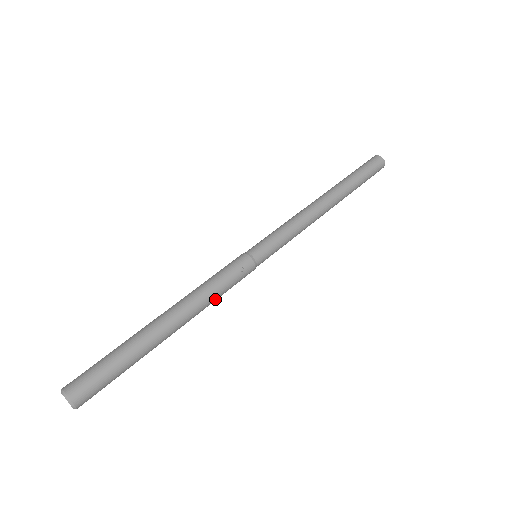
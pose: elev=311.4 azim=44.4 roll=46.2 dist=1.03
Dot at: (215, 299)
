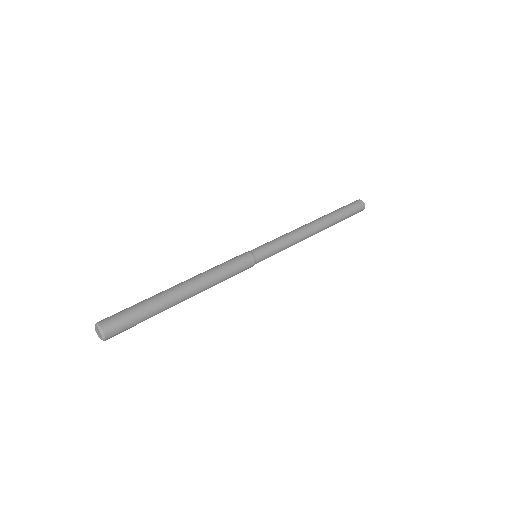
Dot at: (221, 280)
